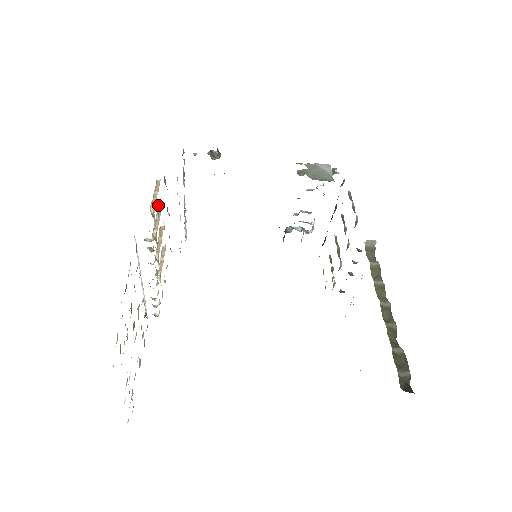
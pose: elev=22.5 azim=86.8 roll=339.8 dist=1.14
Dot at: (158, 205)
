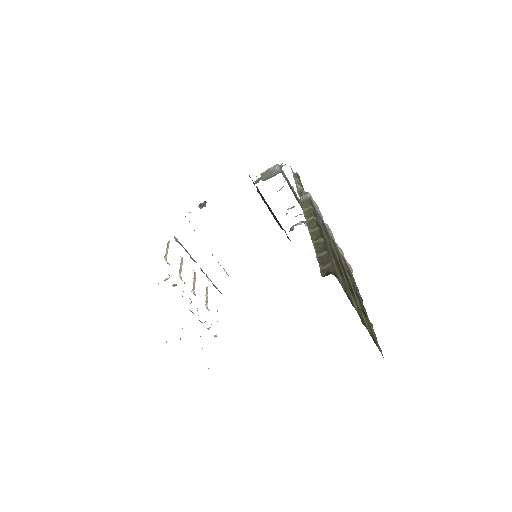
Dot at: (181, 258)
